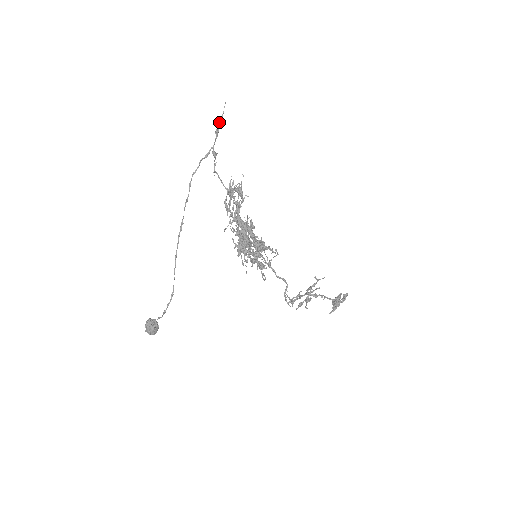
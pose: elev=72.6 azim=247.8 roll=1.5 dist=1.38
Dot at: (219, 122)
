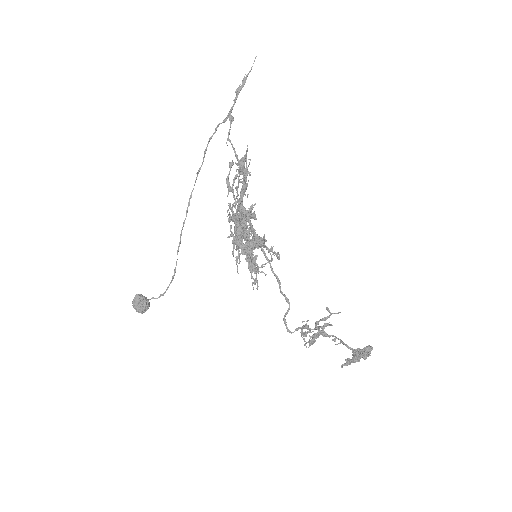
Dot at: (243, 80)
